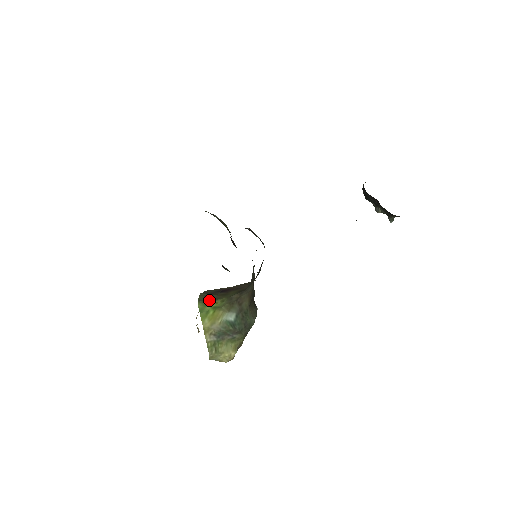
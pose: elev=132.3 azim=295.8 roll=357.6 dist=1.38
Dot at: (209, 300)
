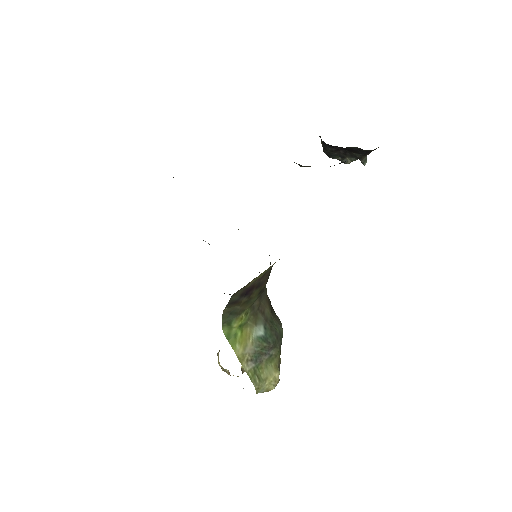
Dot at: (233, 318)
